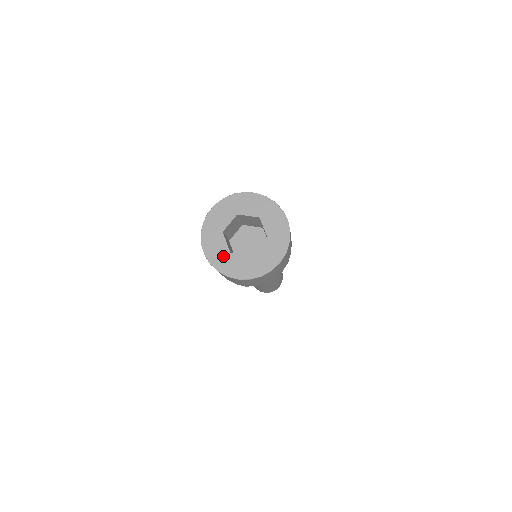
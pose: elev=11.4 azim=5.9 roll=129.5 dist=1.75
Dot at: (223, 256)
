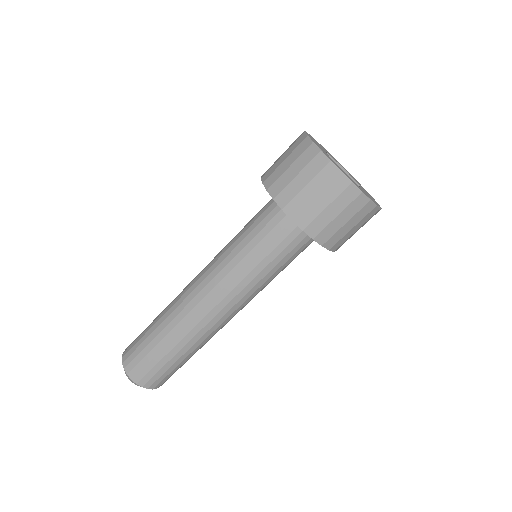
Dot at: (318, 145)
